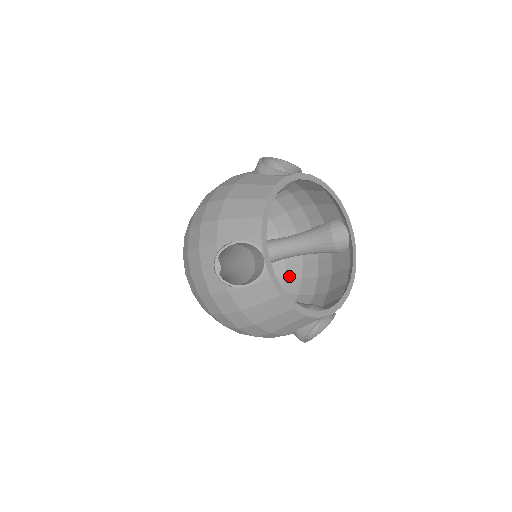
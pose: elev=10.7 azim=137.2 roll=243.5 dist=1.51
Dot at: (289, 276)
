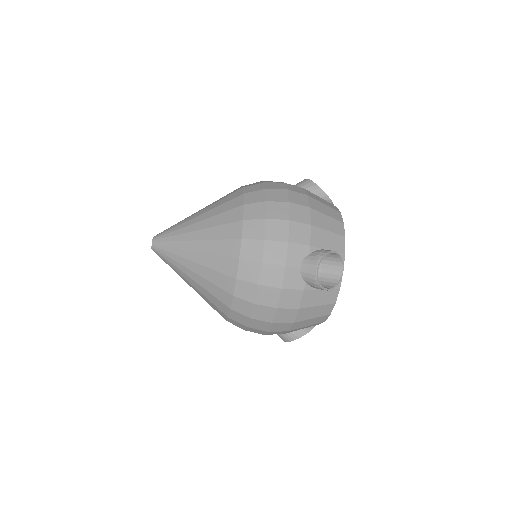
Dot at: occluded
